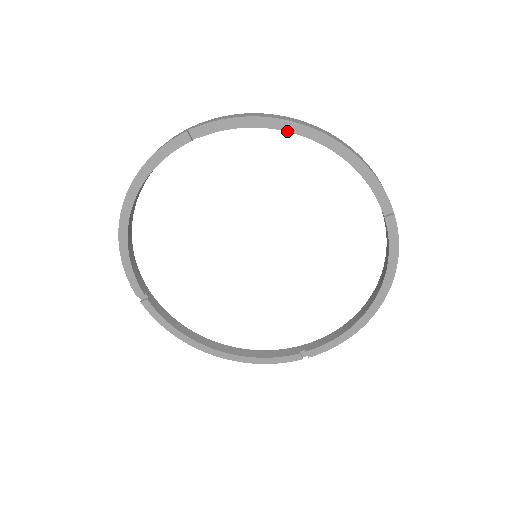
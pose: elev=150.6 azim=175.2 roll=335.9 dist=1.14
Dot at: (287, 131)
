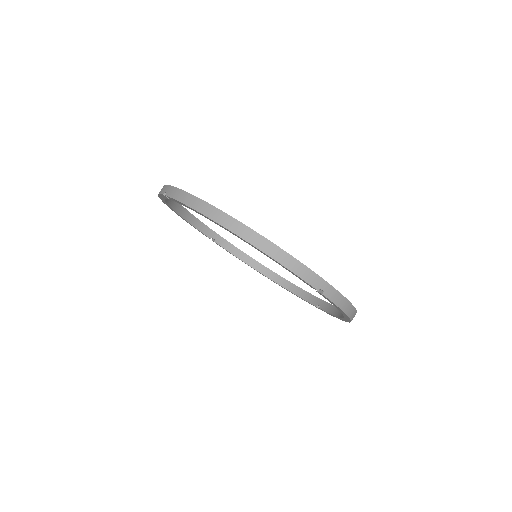
Dot at: (344, 316)
